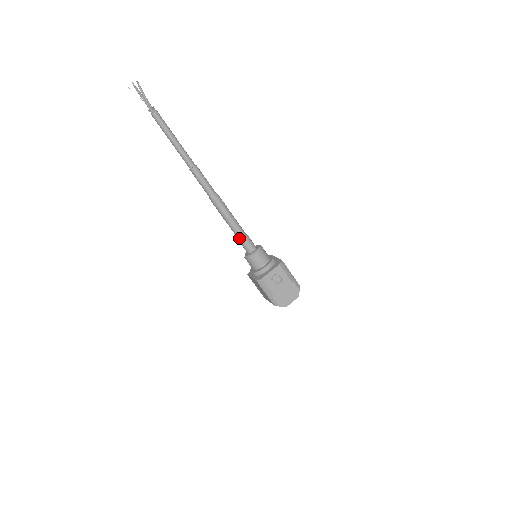
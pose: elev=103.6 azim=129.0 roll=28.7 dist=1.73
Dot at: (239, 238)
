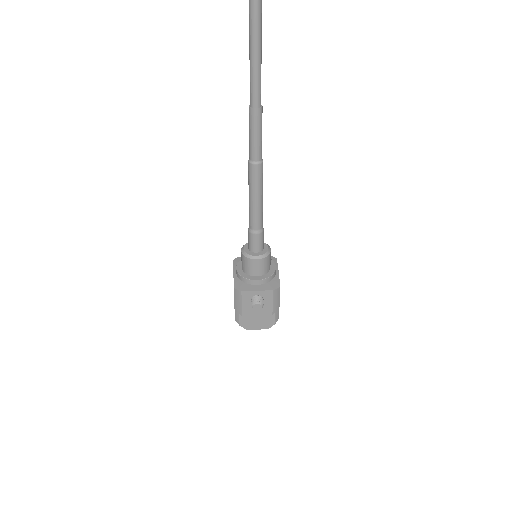
Dot at: (250, 228)
